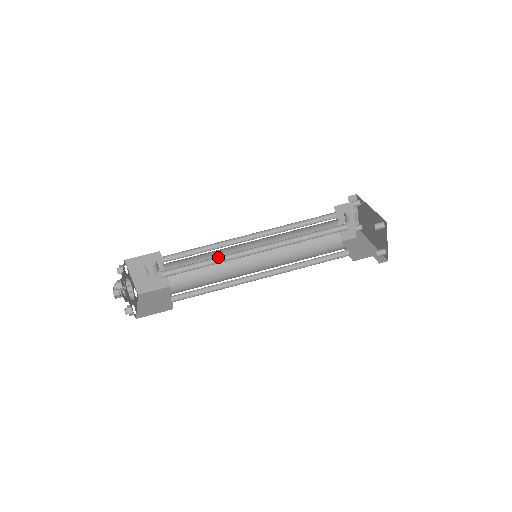
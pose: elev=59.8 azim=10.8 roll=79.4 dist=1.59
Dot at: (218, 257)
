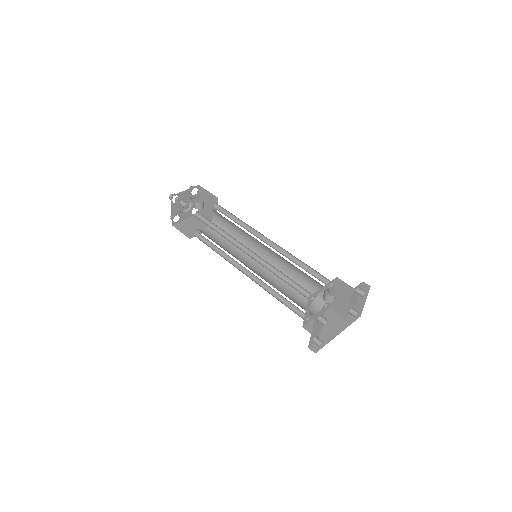
Dot at: (227, 233)
